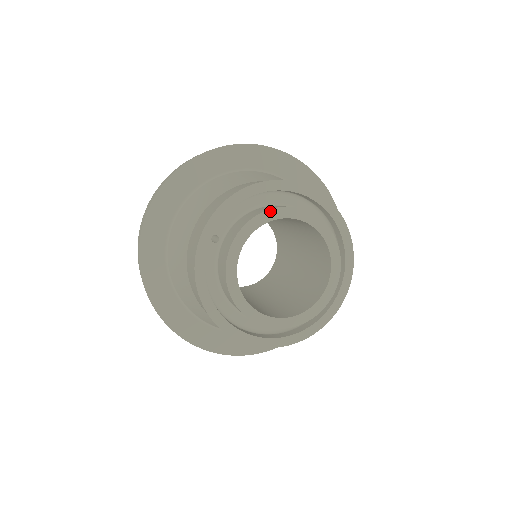
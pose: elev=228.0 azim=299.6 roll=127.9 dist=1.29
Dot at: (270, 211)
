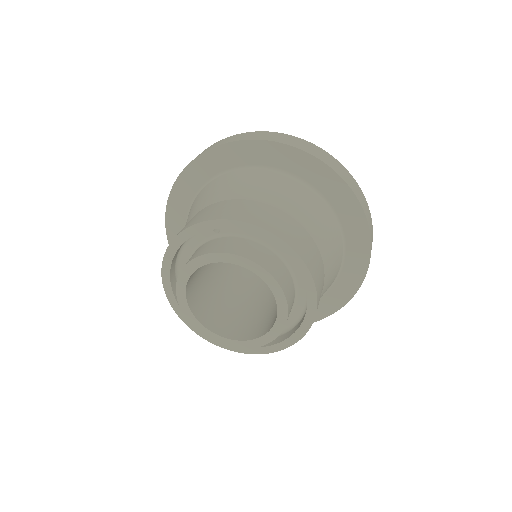
Dot at: (257, 265)
